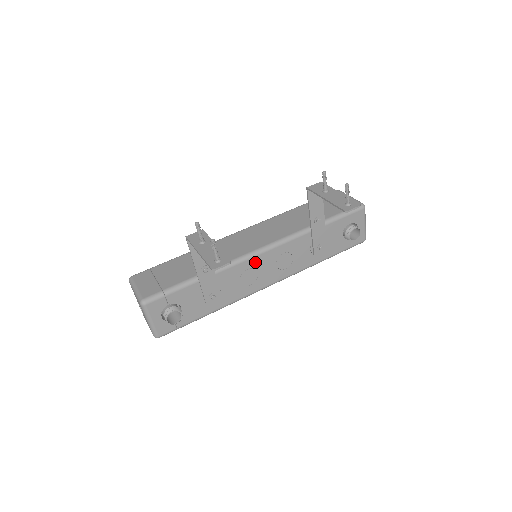
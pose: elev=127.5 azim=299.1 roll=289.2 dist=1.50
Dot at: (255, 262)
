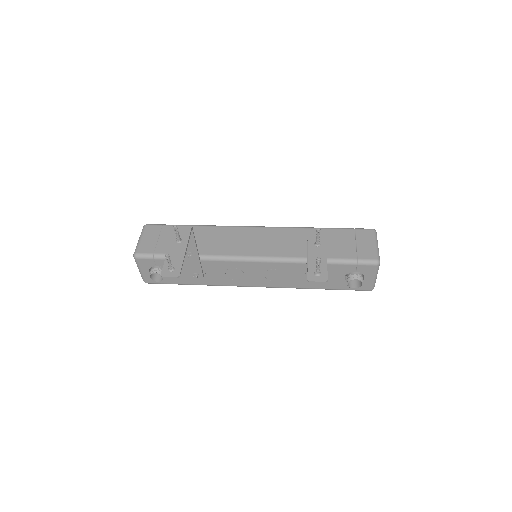
Dot at: (243, 265)
